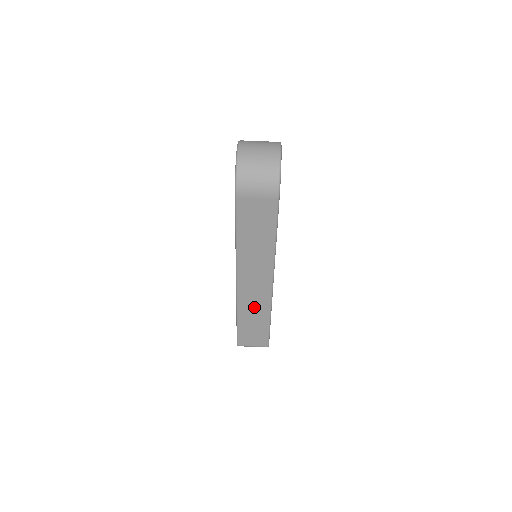
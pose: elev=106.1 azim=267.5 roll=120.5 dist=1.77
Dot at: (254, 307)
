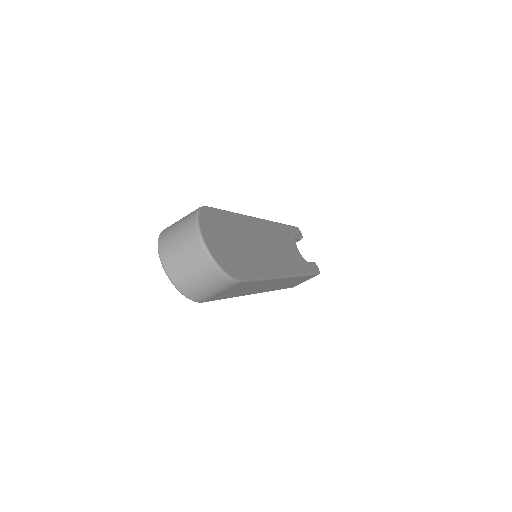
Dot at: occluded
